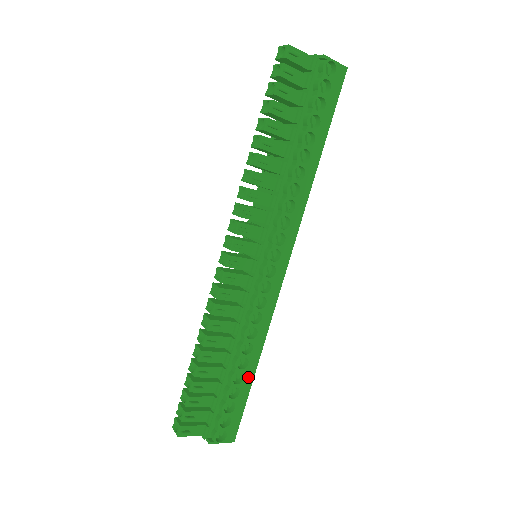
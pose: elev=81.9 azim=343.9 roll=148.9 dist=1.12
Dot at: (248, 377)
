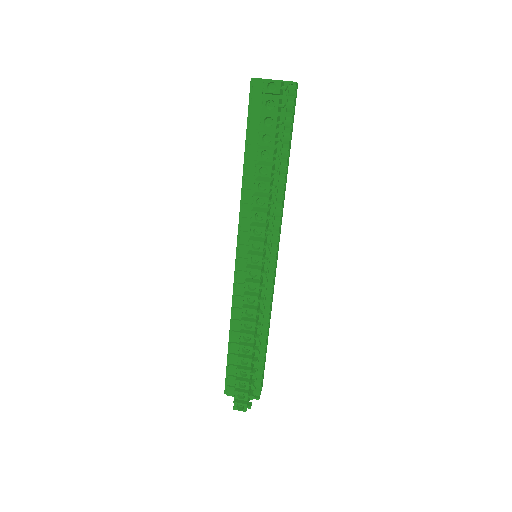
Dot at: (267, 341)
